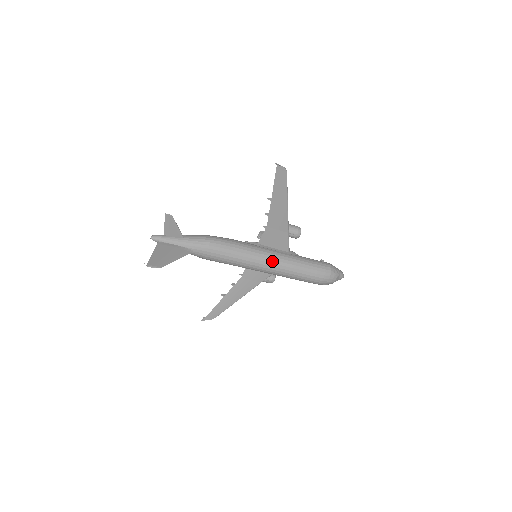
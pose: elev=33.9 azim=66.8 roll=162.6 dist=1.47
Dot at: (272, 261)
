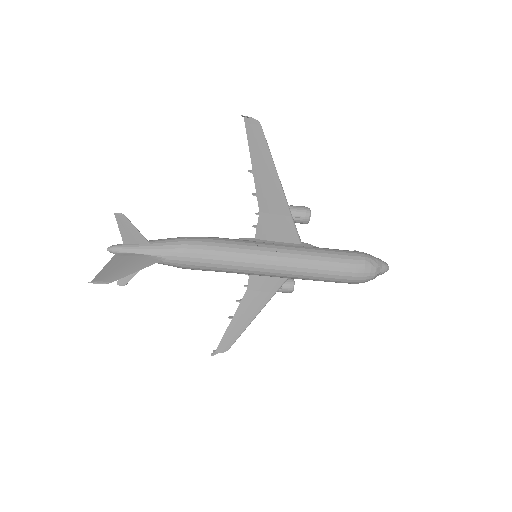
Dot at: (275, 258)
